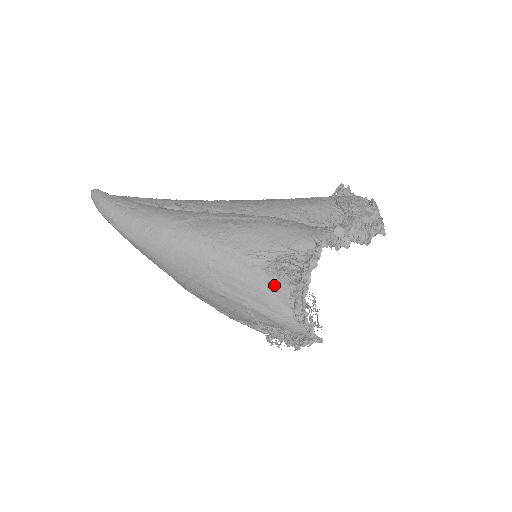
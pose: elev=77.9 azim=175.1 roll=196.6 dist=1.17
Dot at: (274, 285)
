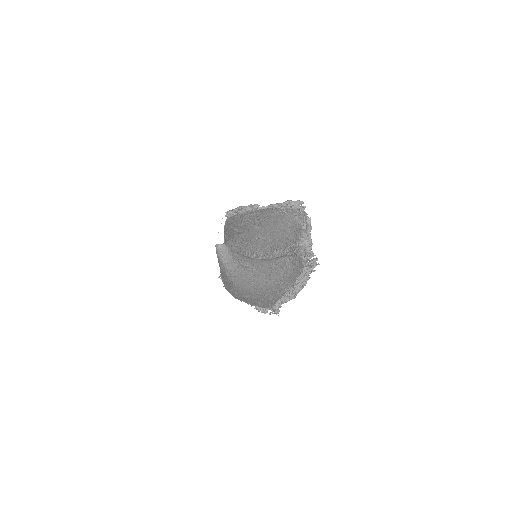
Dot at: occluded
